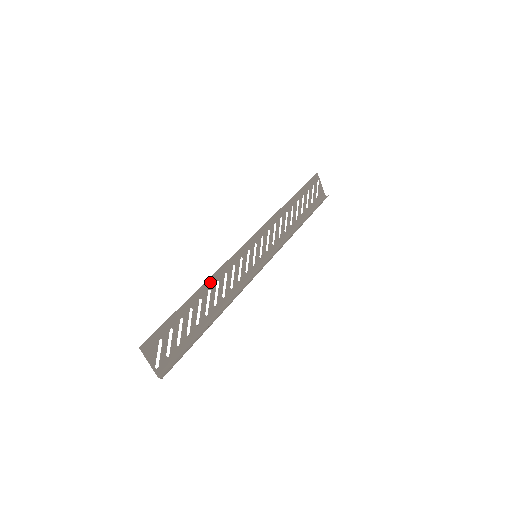
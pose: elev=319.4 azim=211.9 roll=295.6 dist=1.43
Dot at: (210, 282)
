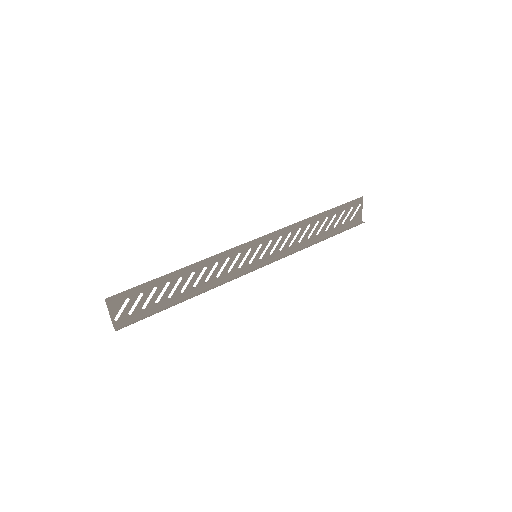
Dot at: (197, 265)
